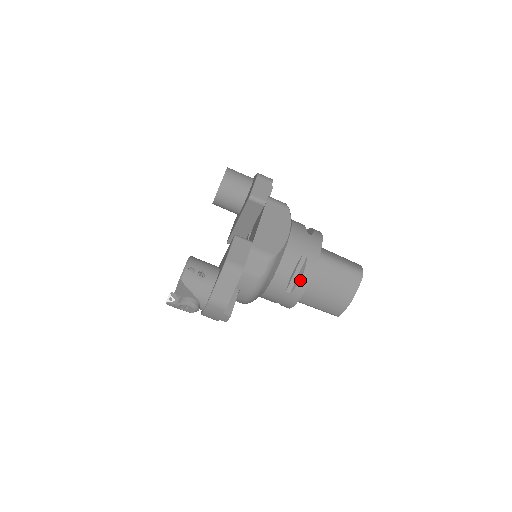
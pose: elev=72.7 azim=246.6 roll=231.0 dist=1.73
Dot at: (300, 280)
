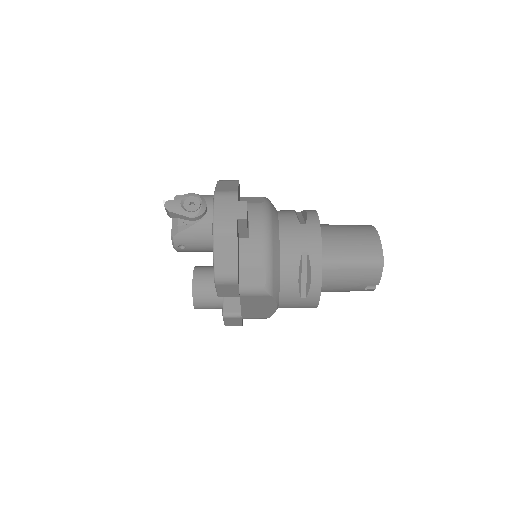
Dot at: (307, 213)
